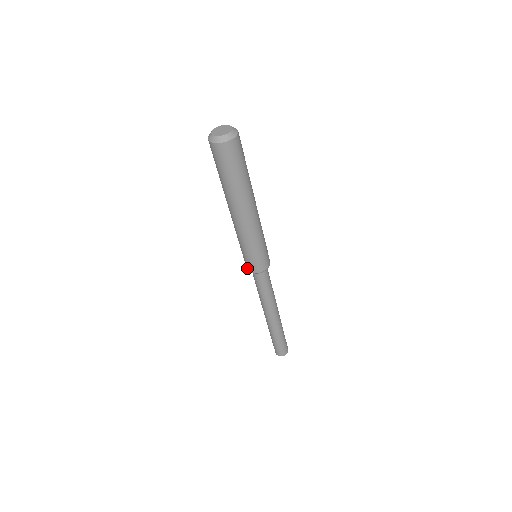
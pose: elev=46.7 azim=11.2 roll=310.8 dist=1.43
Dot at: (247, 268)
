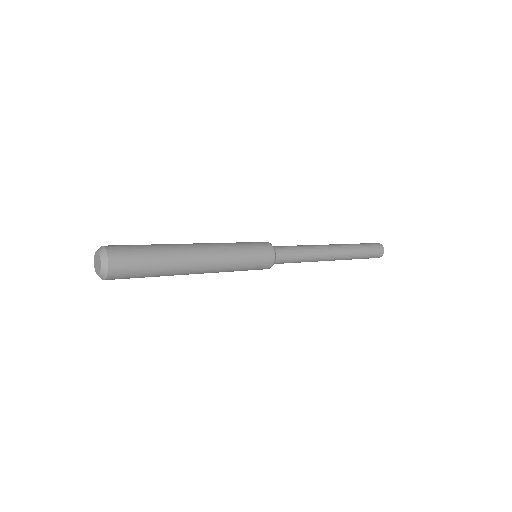
Dot at: occluded
